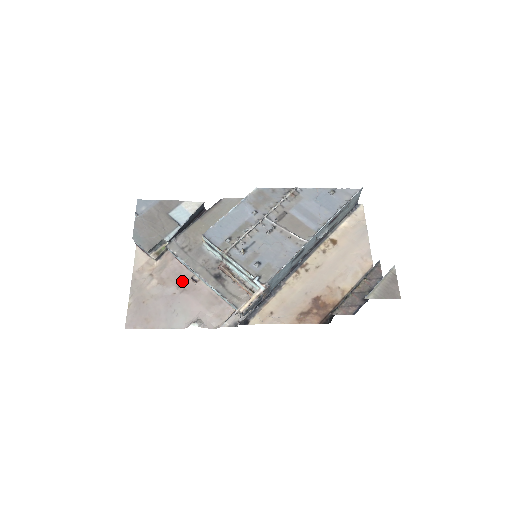
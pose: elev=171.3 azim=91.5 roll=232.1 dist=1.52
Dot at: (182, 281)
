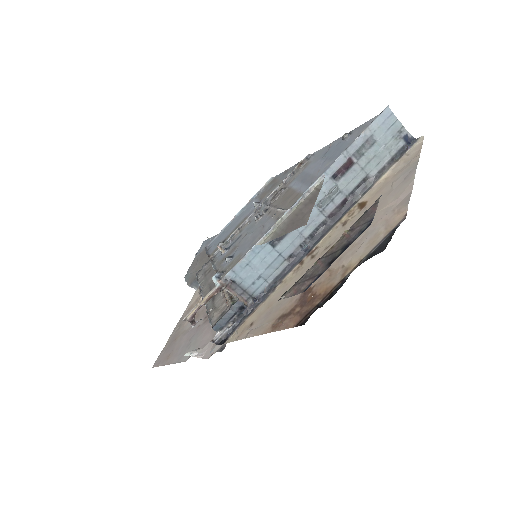
Dot at: occluded
